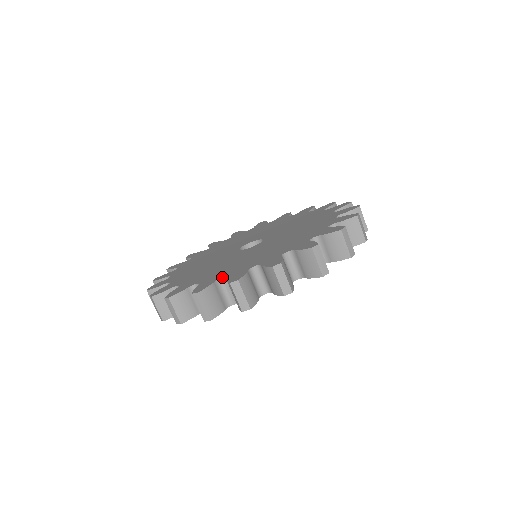
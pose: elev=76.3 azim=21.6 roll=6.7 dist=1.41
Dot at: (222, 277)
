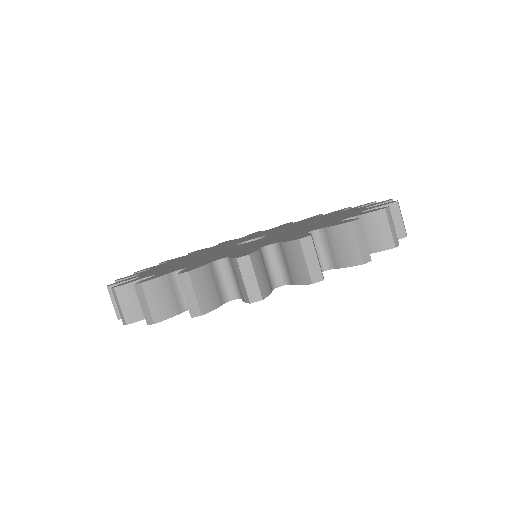
Dot at: (342, 219)
